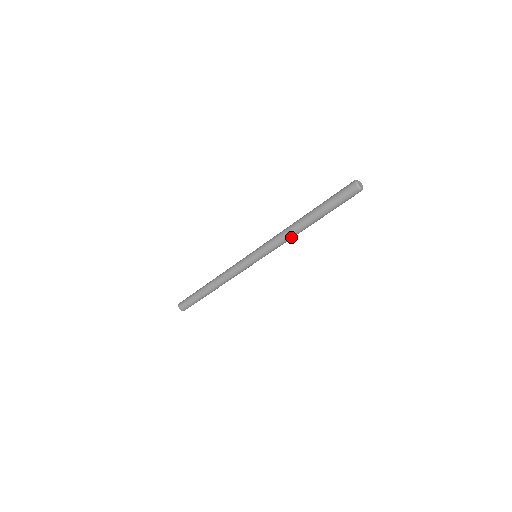
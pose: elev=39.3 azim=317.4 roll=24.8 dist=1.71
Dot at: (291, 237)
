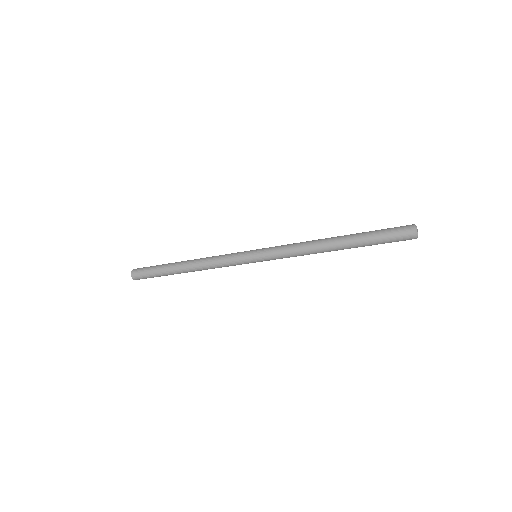
Dot at: (311, 253)
